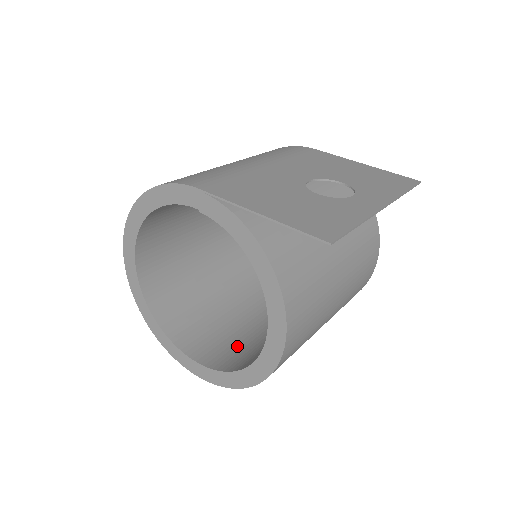
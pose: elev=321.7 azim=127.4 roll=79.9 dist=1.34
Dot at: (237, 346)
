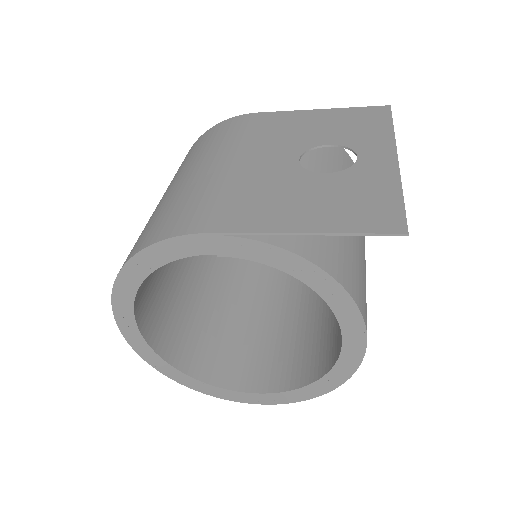
Dot at: (281, 353)
